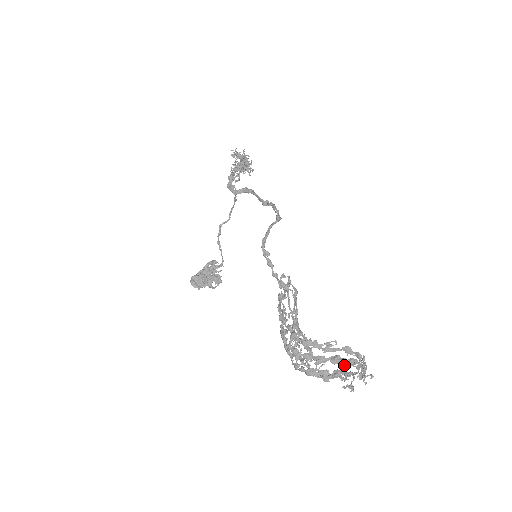
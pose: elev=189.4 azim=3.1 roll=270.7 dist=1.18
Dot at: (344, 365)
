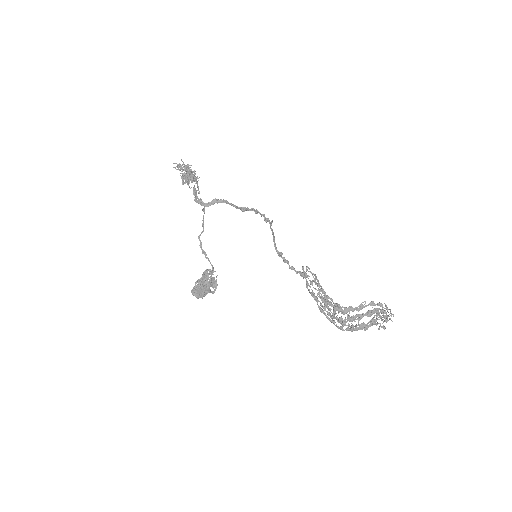
Dot at: (379, 315)
